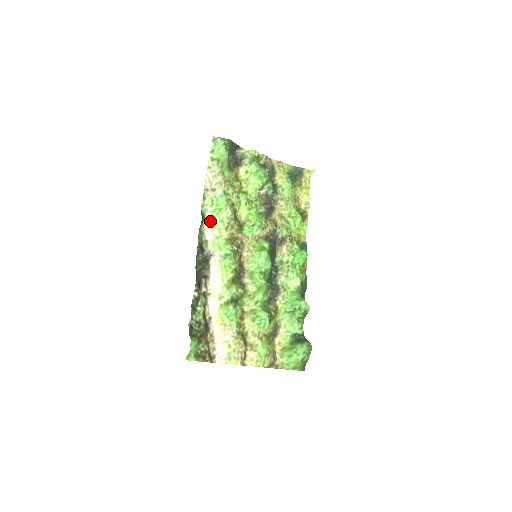
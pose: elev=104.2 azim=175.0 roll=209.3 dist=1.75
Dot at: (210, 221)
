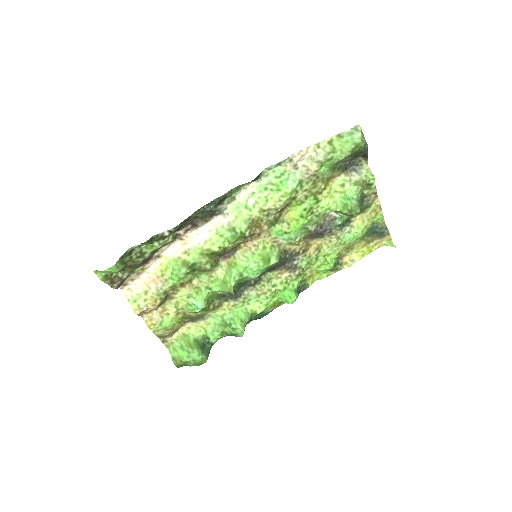
Dot at: (258, 187)
